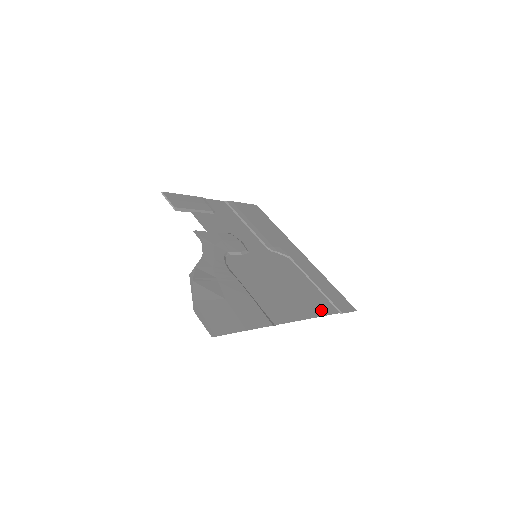
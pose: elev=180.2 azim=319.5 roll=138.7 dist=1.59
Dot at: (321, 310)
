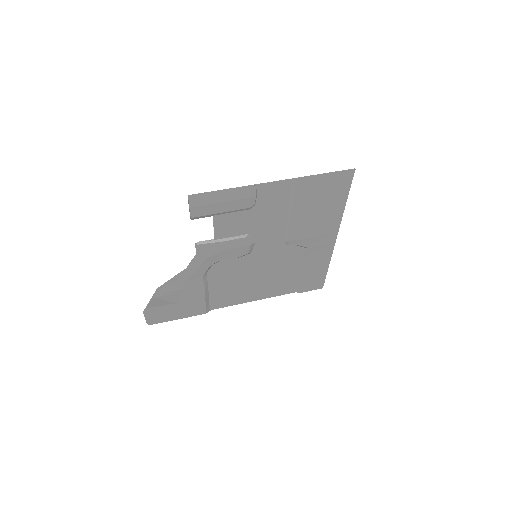
Dot at: (277, 293)
